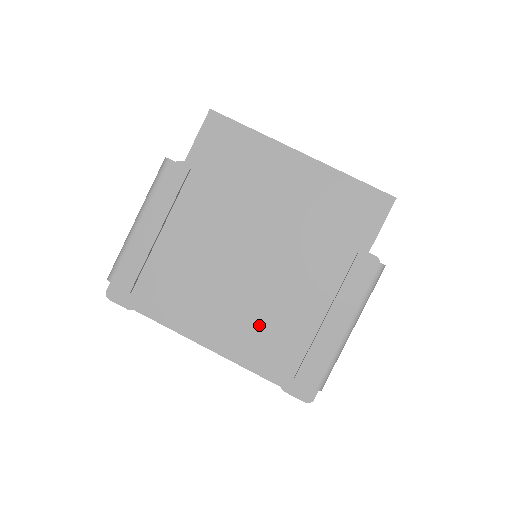
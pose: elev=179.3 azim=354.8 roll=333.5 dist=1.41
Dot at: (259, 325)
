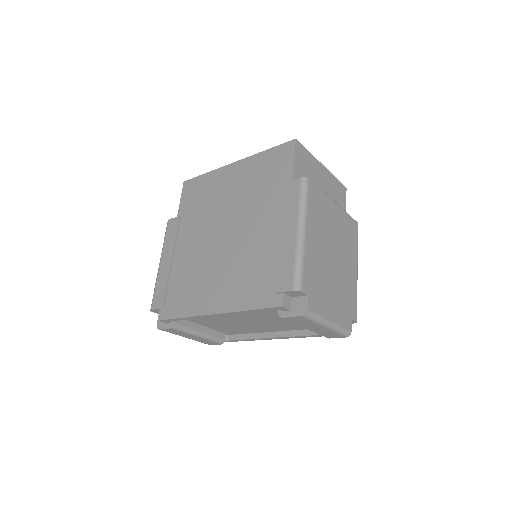
Dot at: (241, 275)
